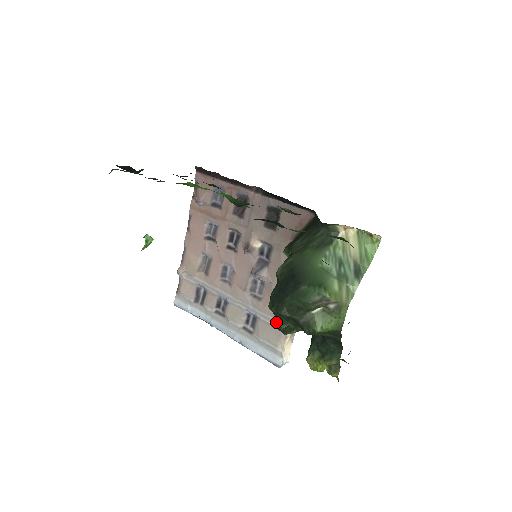
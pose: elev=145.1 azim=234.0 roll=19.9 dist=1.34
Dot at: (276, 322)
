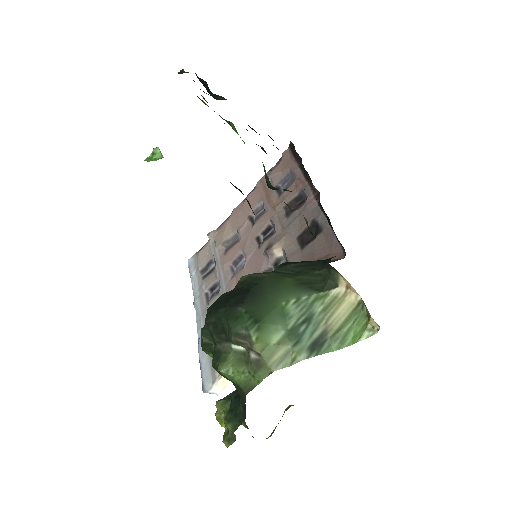
Dot at: (202, 329)
